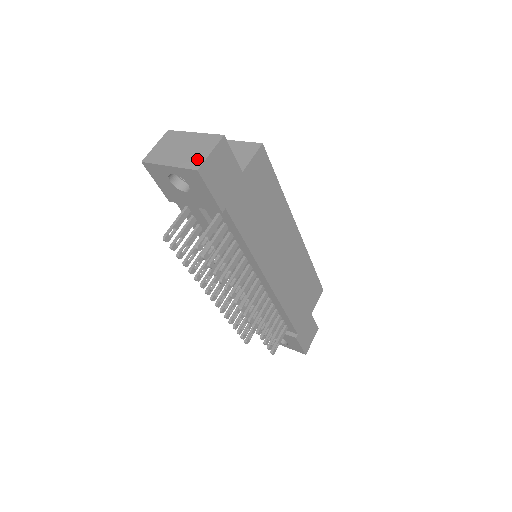
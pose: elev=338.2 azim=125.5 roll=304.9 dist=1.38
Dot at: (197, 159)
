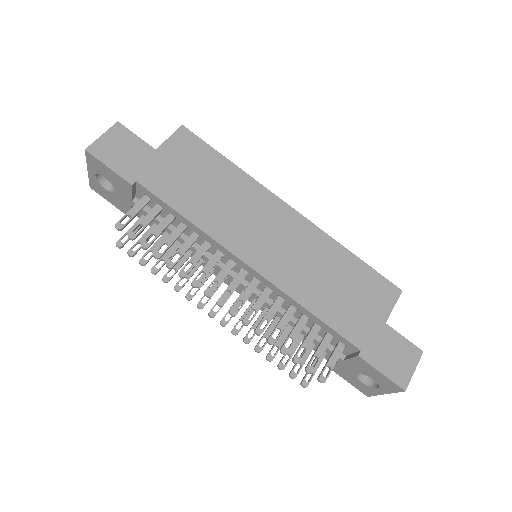
Dot at: occluded
